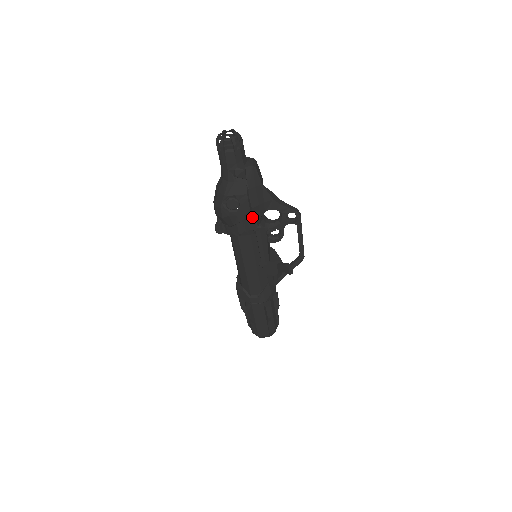
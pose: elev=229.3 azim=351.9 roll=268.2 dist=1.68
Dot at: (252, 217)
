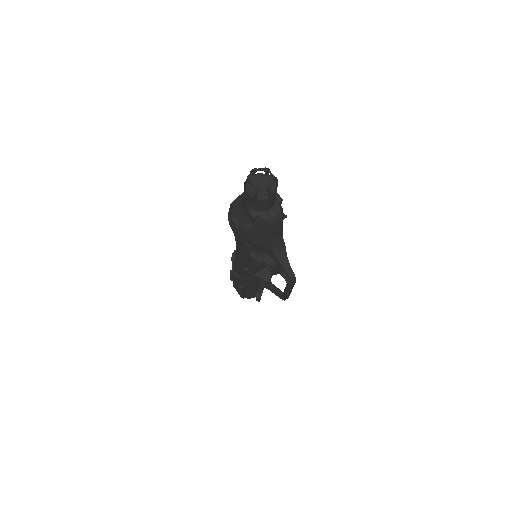
Dot at: (249, 244)
